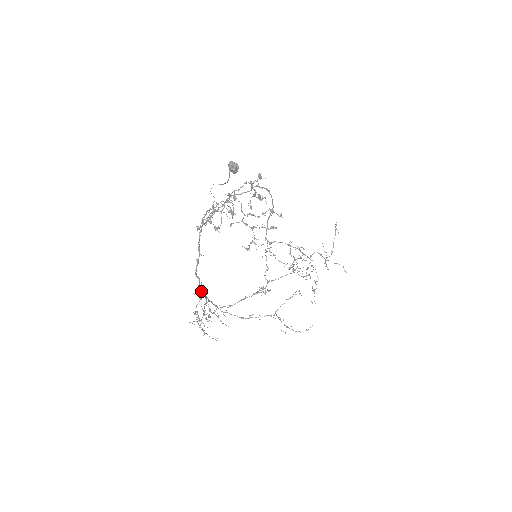
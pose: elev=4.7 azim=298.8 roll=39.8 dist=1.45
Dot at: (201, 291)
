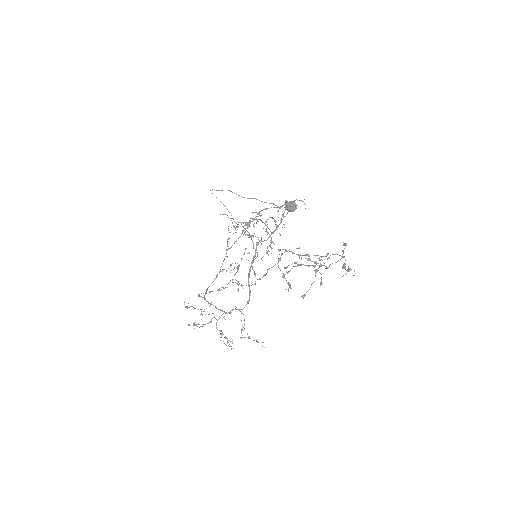
Dot at: (227, 313)
